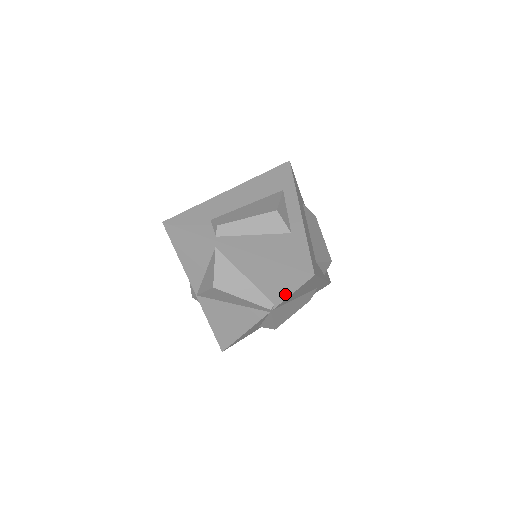
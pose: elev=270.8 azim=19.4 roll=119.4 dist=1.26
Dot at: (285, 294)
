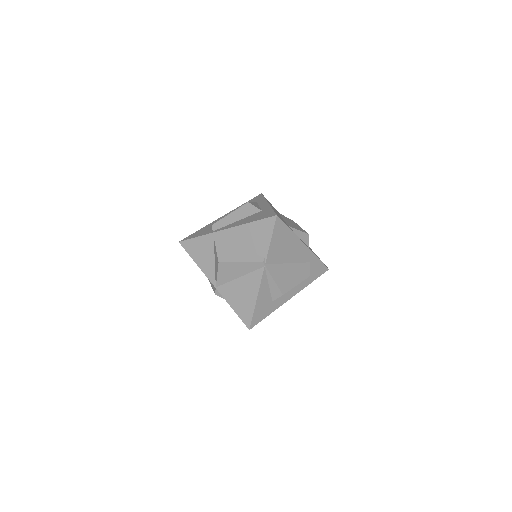
Dot at: (267, 244)
